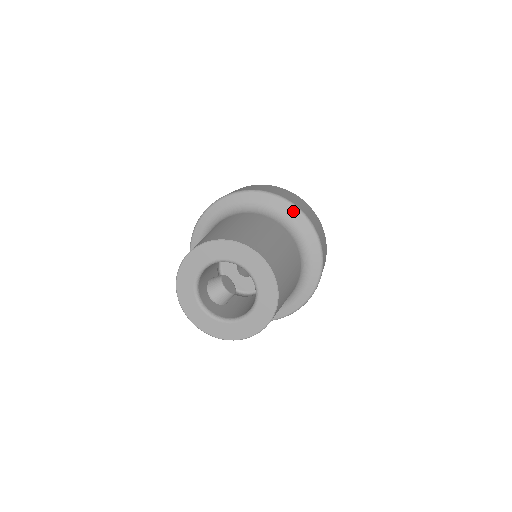
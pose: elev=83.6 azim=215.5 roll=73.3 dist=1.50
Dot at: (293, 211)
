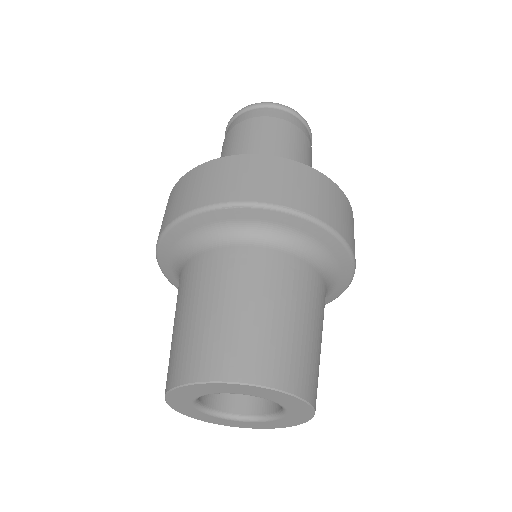
Dot at: (236, 213)
